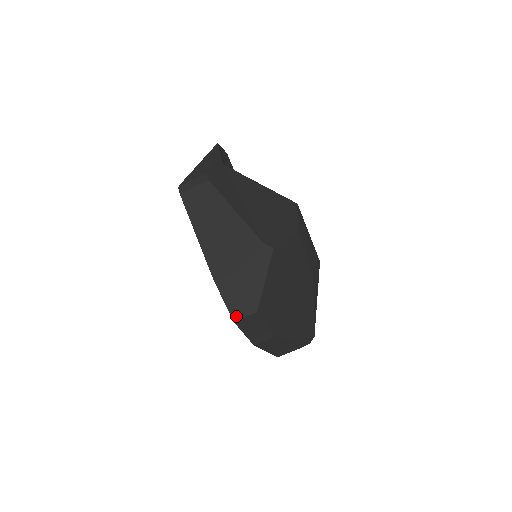
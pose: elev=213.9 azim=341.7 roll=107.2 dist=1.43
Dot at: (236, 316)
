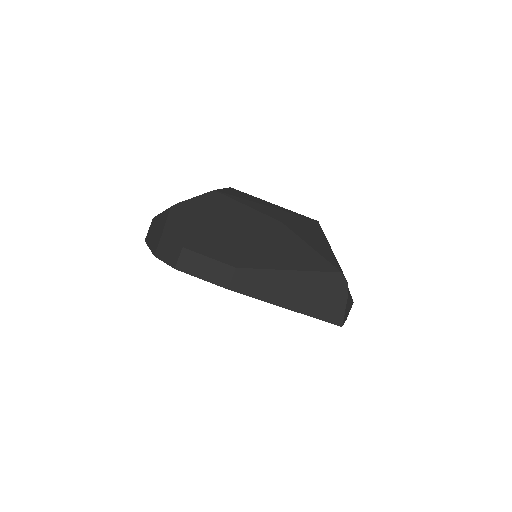
Dot at: (174, 264)
